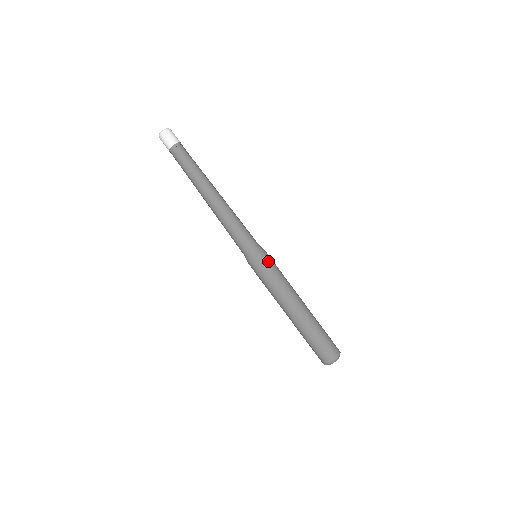
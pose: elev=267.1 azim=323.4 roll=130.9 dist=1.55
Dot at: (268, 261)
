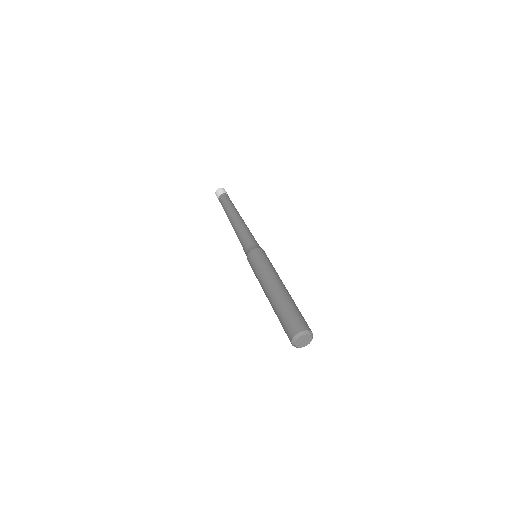
Dot at: (259, 254)
